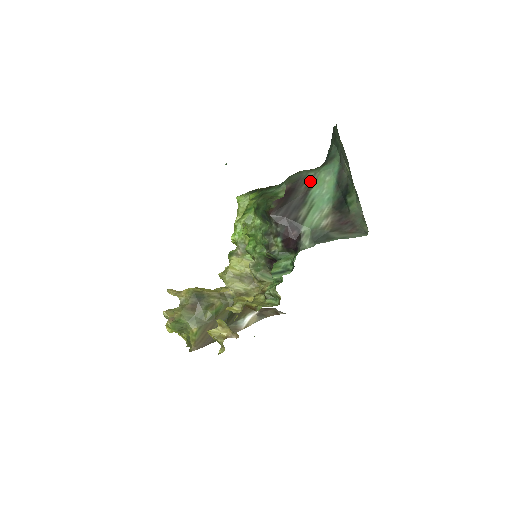
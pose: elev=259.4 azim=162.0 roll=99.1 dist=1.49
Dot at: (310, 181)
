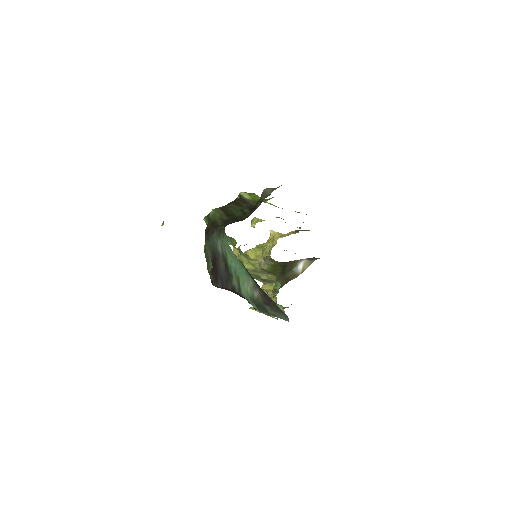
Dot at: (222, 253)
